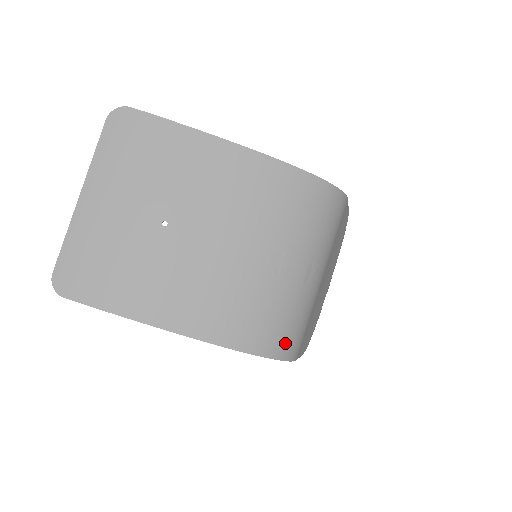
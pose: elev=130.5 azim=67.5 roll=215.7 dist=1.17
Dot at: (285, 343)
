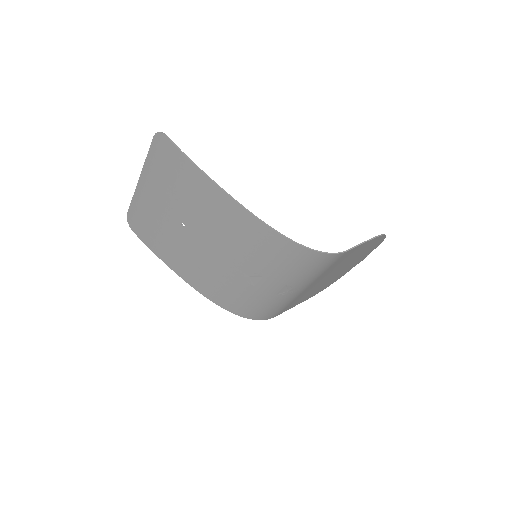
Dot at: (257, 314)
